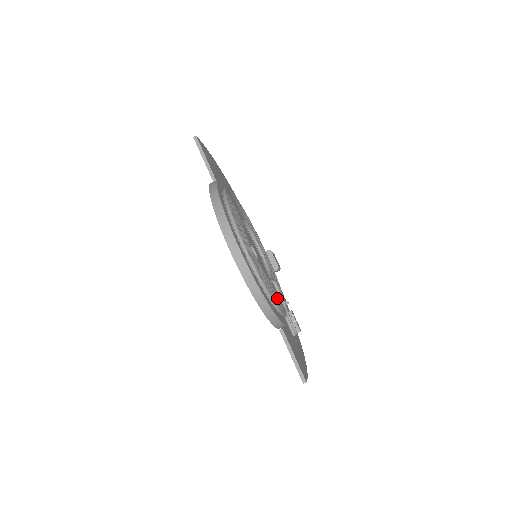
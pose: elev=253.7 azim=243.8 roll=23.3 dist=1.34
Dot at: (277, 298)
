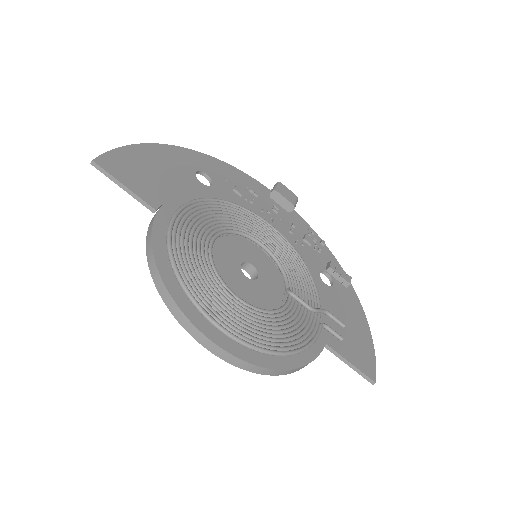
Dot at: (302, 321)
